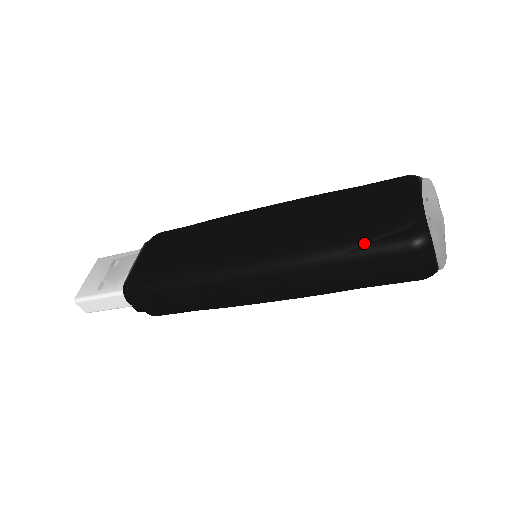
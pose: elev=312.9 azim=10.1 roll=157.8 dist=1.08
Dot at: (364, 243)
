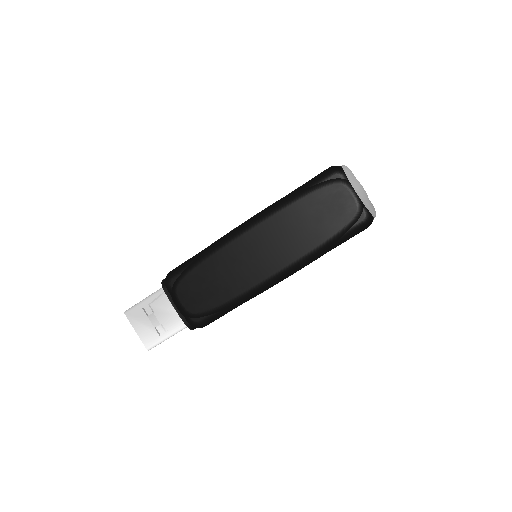
Dot at: (340, 237)
